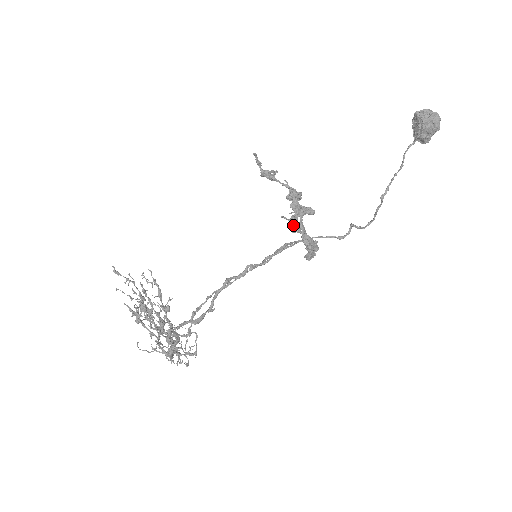
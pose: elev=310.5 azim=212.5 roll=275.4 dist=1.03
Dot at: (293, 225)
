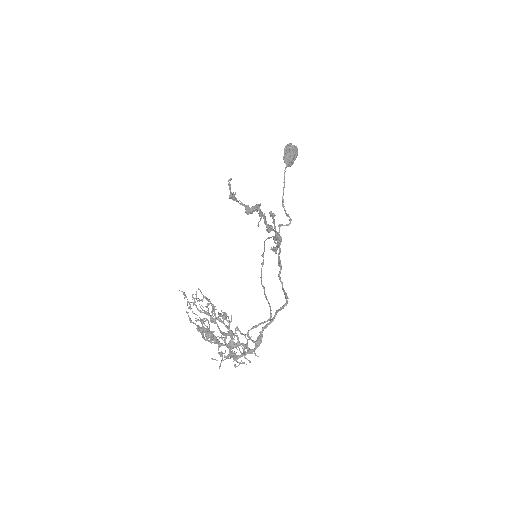
Dot at: (270, 226)
